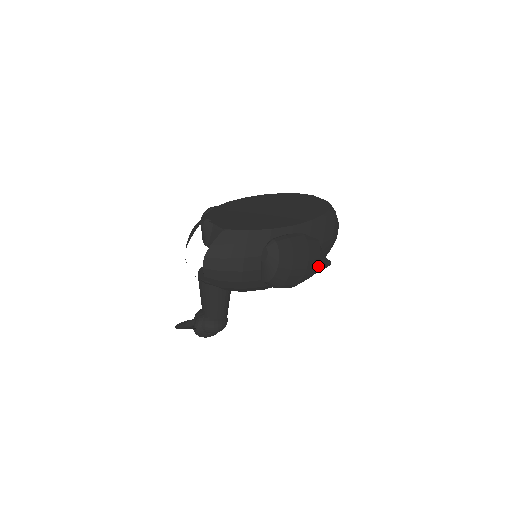
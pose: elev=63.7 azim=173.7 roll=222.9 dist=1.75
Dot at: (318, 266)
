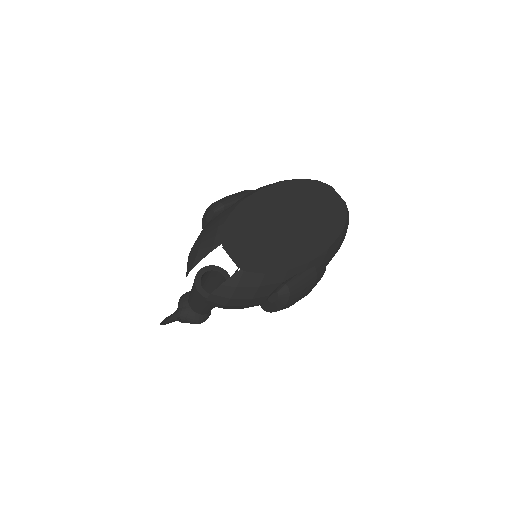
Dot at: occluded
